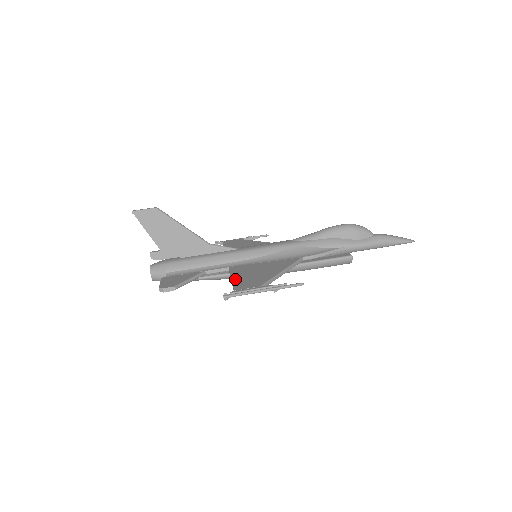
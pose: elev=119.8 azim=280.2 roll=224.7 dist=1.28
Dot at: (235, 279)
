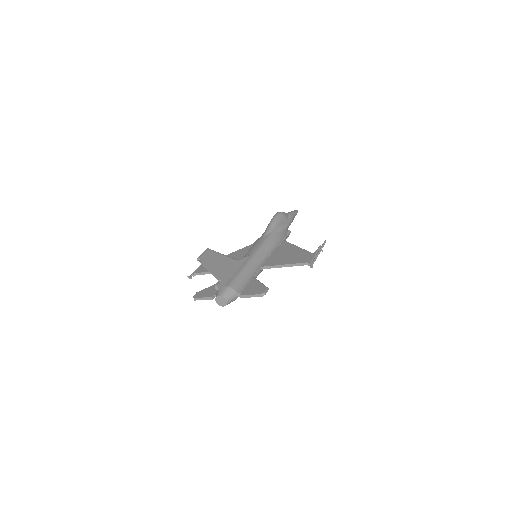
Dot at: (289, 263)
